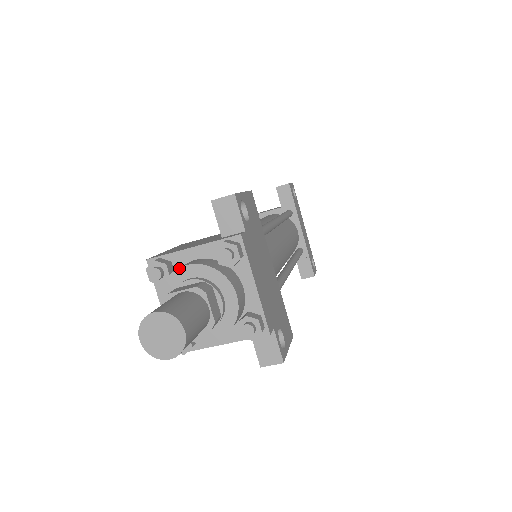
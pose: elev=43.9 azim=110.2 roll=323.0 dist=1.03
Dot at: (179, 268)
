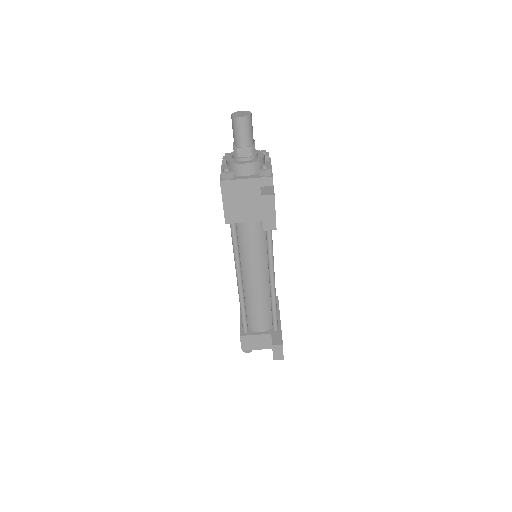
Dot at: occluded
